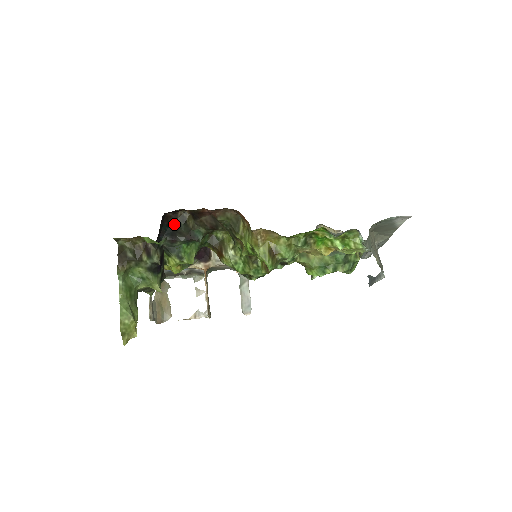
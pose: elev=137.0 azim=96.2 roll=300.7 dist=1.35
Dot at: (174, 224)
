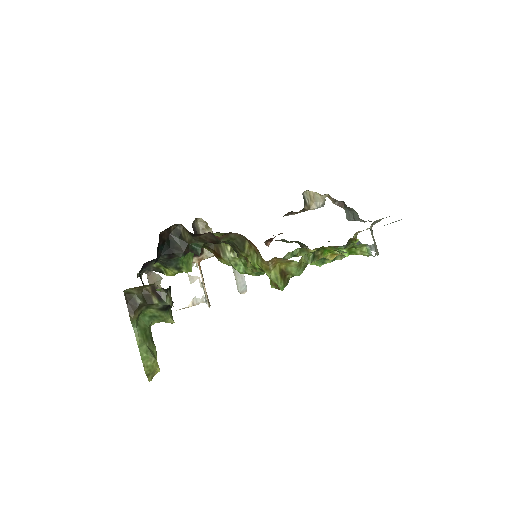
Dot at: (168, 239)
